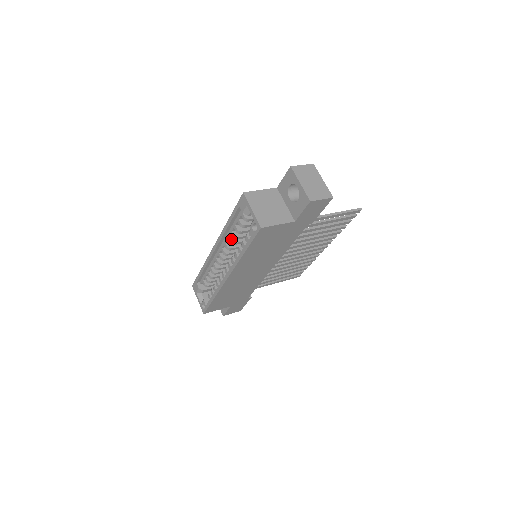
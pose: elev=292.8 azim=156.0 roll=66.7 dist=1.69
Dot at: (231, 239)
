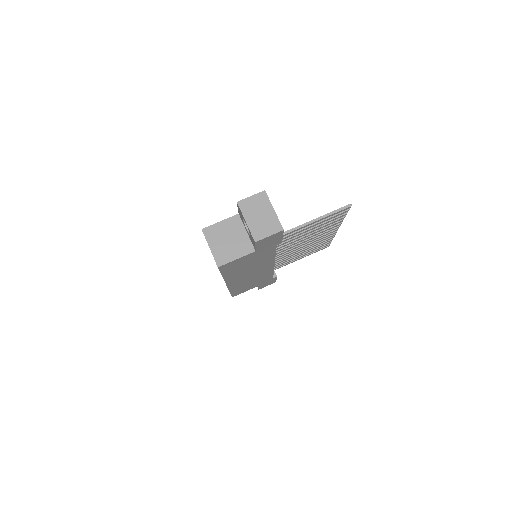
Dot at: occluded
